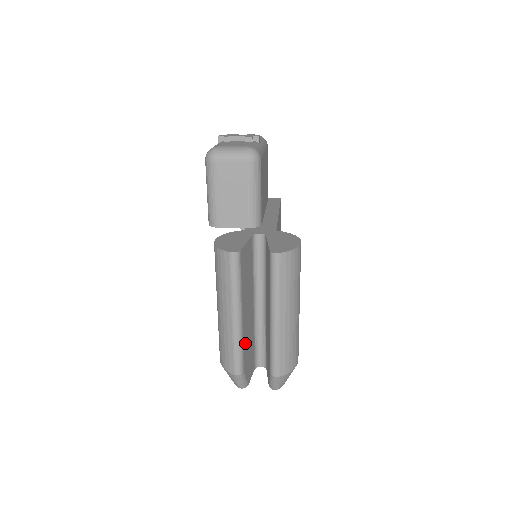
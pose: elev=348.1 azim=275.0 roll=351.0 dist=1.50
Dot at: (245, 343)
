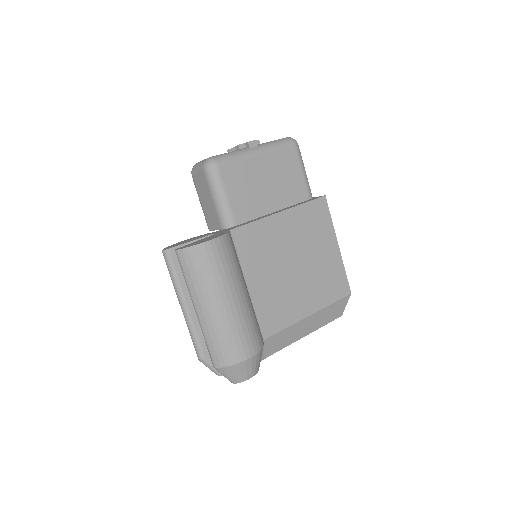
Dot at: occluded
